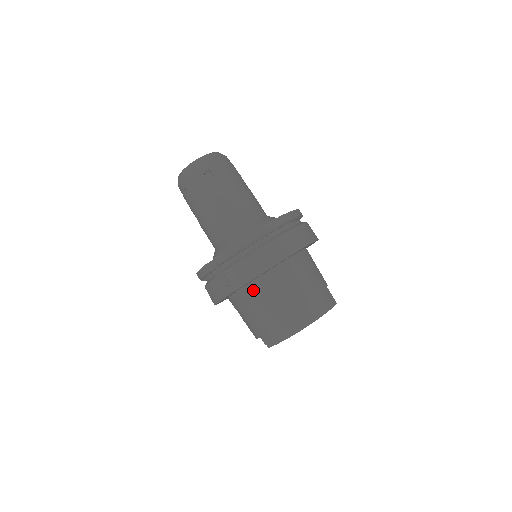
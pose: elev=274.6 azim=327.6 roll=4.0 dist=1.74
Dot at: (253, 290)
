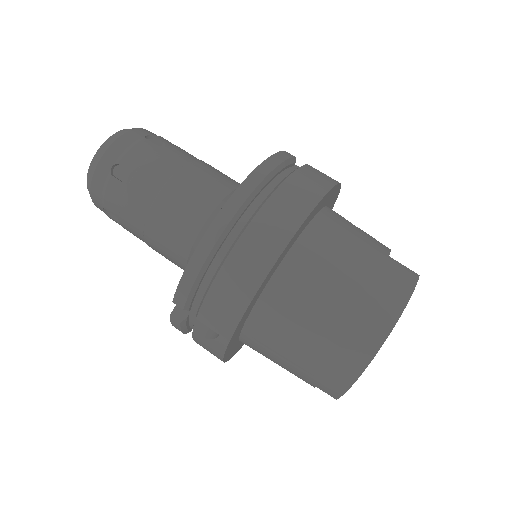
Dot at: (261, 323)
